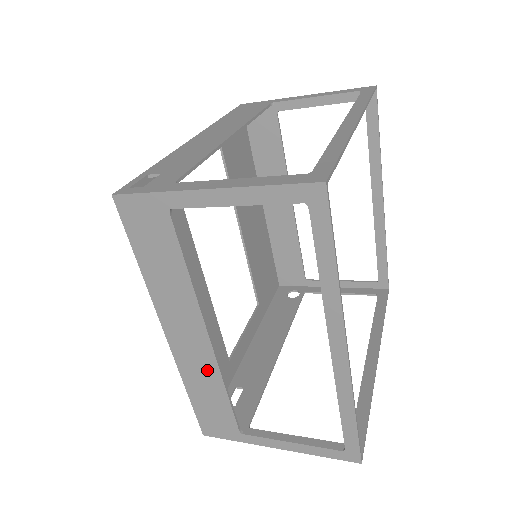
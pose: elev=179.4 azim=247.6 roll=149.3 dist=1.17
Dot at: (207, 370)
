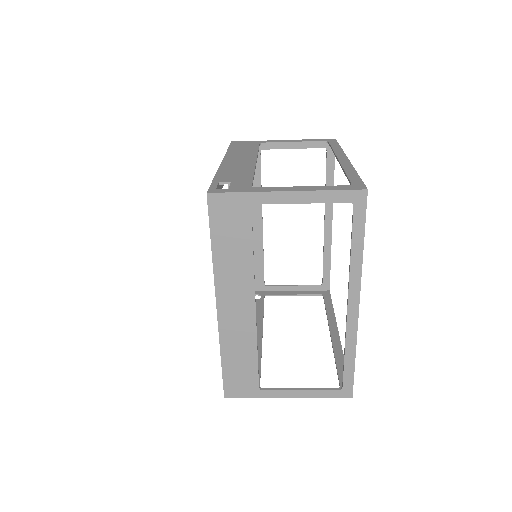
Dot at: (245, 335)
